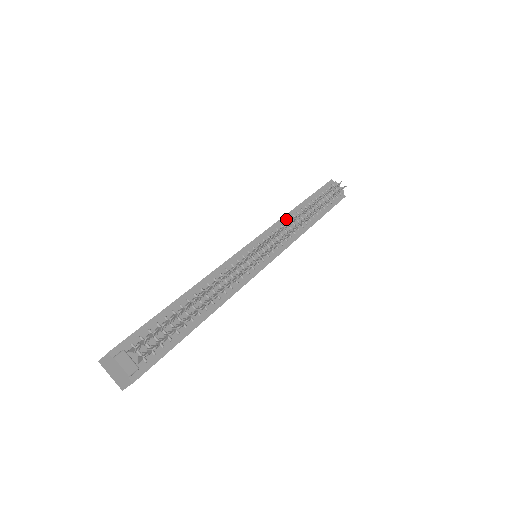
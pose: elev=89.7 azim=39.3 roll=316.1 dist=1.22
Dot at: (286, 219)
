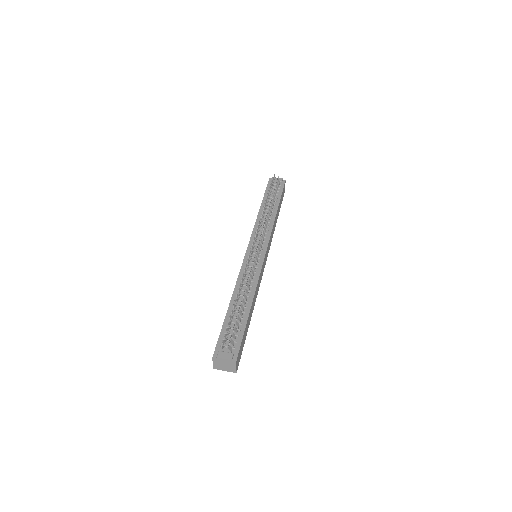
Dot at: (258, 223)
